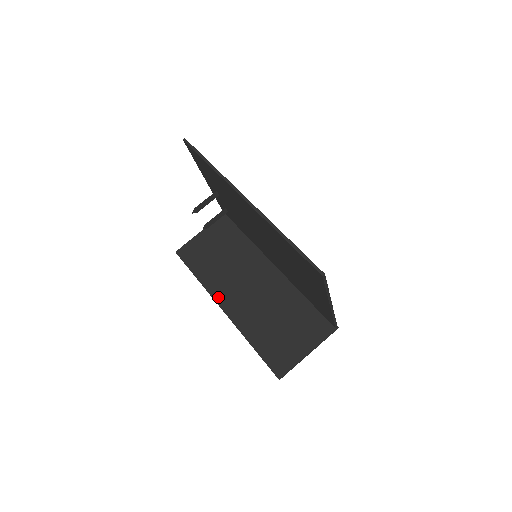
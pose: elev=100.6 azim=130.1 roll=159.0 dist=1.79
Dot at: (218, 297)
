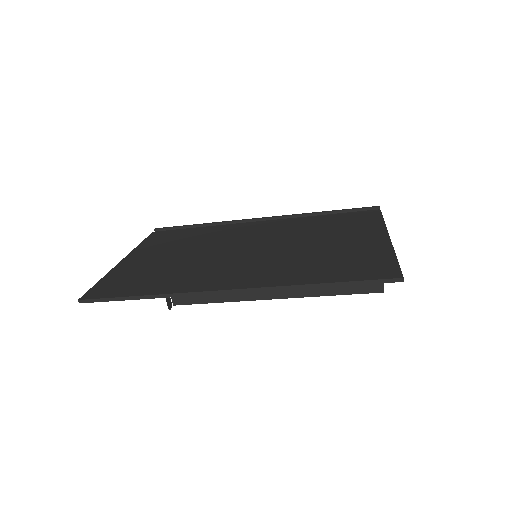
Dot at: (257, 295)
